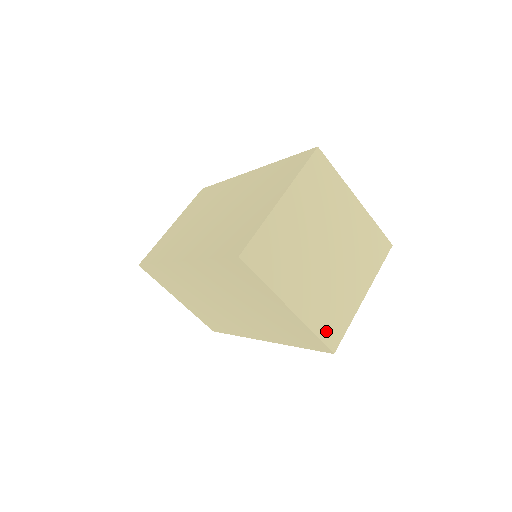
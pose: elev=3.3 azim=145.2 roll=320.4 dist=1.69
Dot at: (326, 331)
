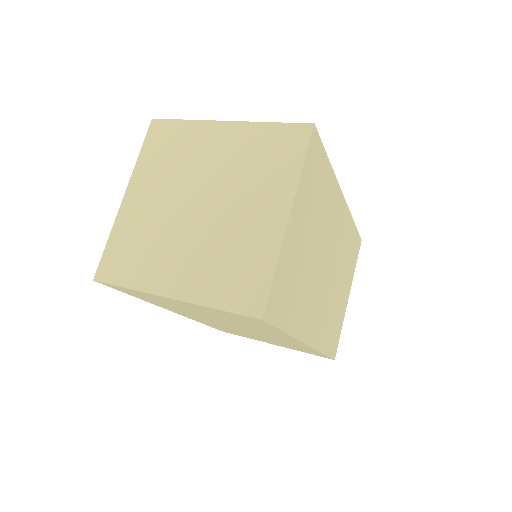
Dot at: (236, 297)
